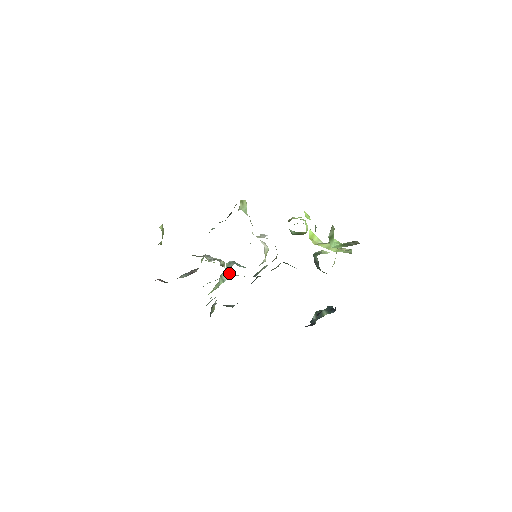
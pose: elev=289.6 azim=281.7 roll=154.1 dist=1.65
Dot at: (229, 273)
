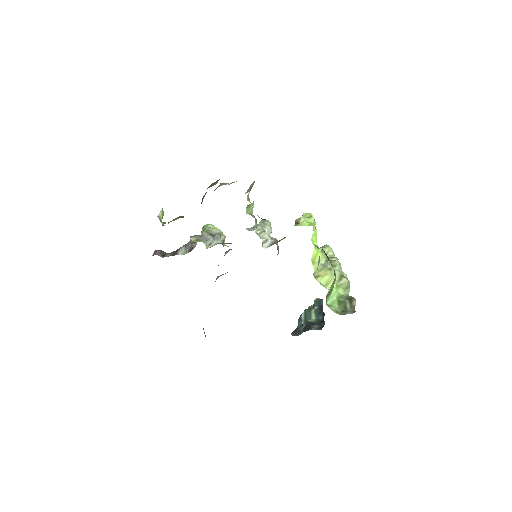
Dot at: occluded
